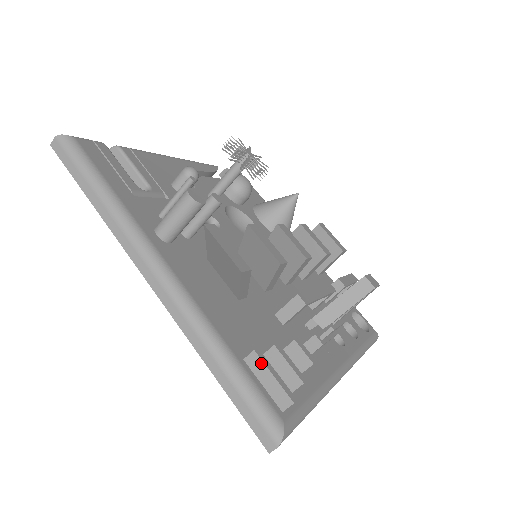
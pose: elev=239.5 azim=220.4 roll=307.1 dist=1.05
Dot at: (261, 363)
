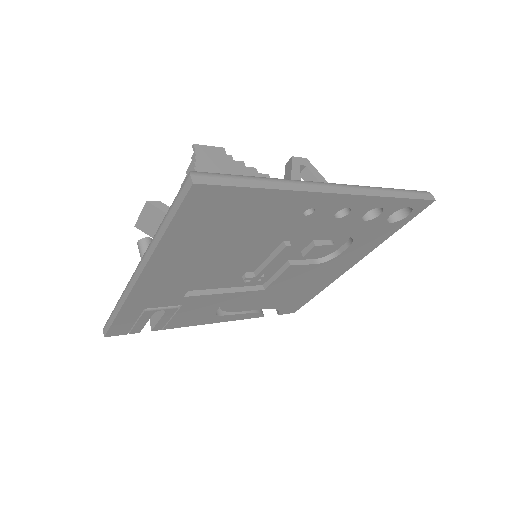
Dot at: occluded
